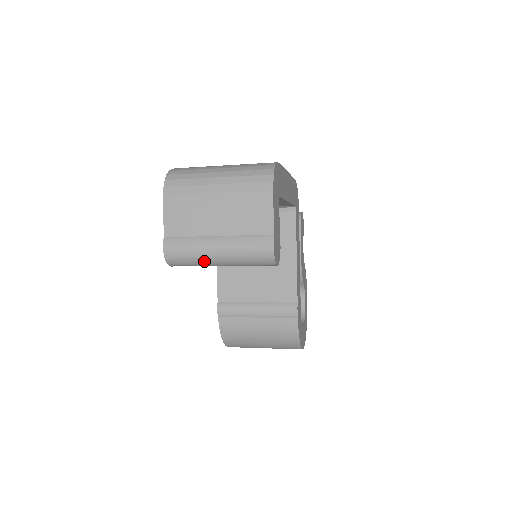
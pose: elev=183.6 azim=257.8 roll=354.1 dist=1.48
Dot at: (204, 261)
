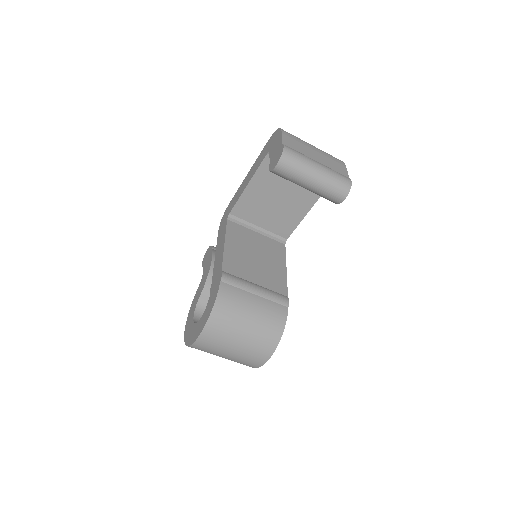
Dot at: (307, 168)
